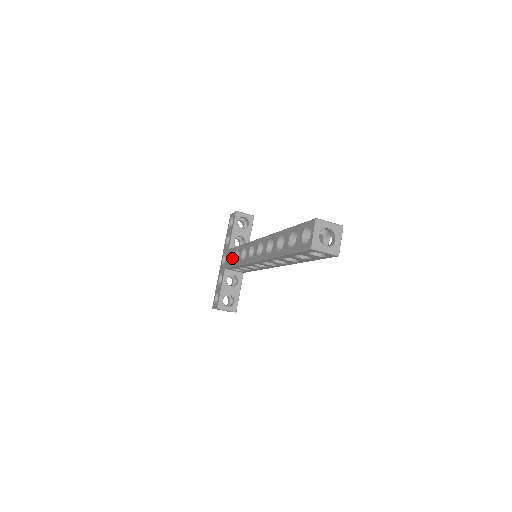
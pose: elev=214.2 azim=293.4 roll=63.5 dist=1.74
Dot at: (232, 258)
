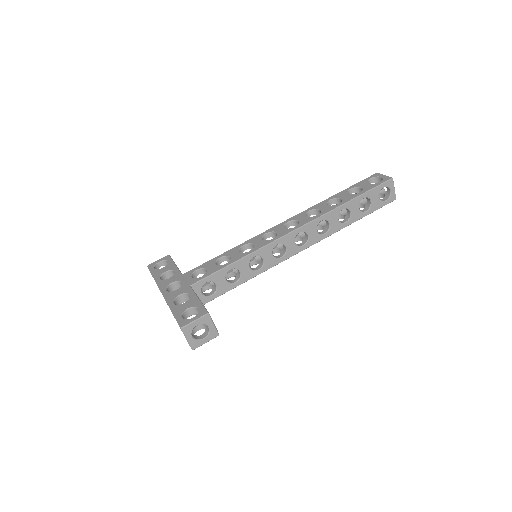
Dot at: (210, 268)
